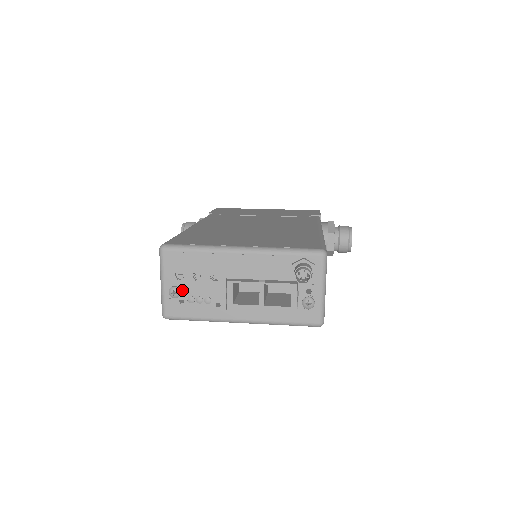
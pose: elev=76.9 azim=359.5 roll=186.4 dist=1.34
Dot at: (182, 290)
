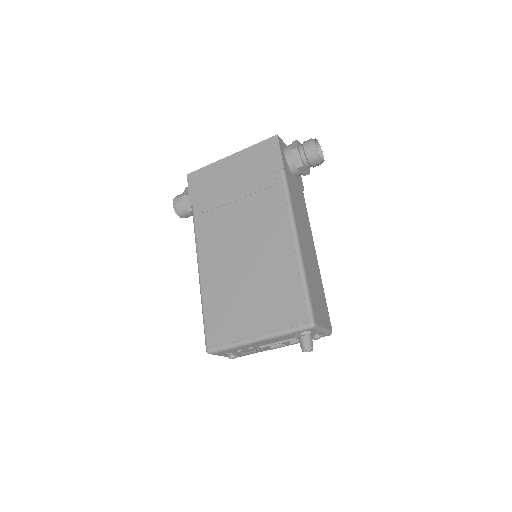
Dot at: (235, 354)
